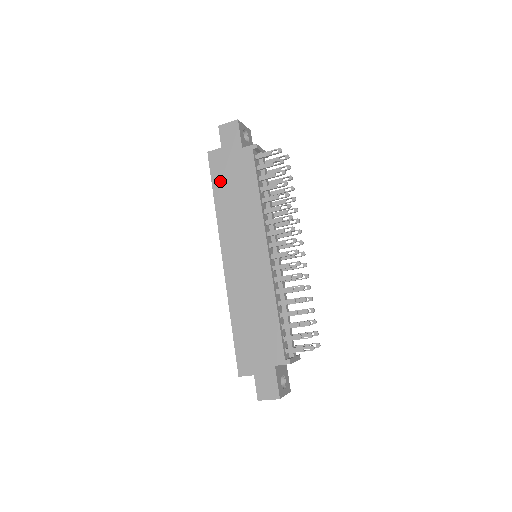
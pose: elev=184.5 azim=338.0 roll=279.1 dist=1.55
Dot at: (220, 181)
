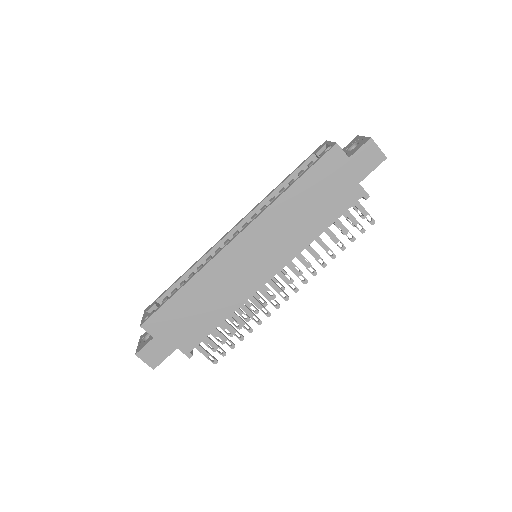
Dot at: (313, 181)
